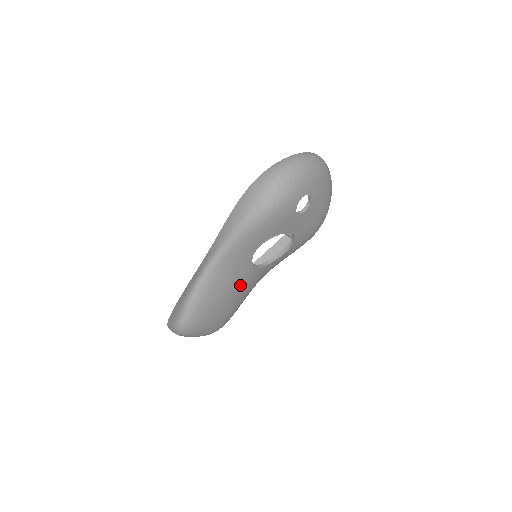
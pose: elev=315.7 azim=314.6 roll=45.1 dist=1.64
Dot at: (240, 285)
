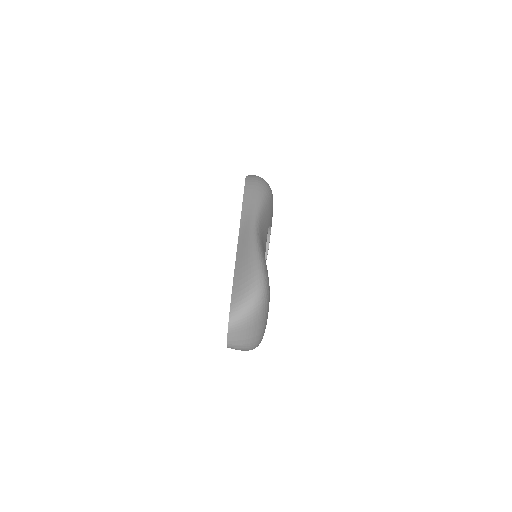
Dot at: occluded
